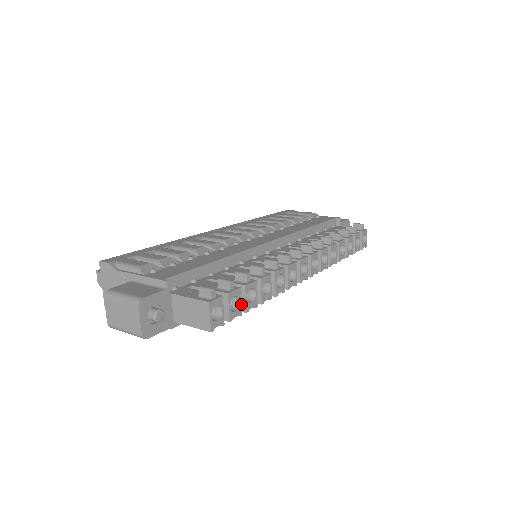
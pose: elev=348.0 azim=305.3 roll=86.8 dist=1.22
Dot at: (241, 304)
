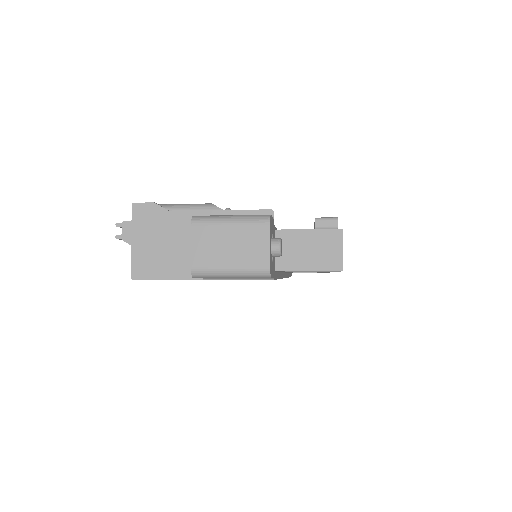
Dot at: occluded
